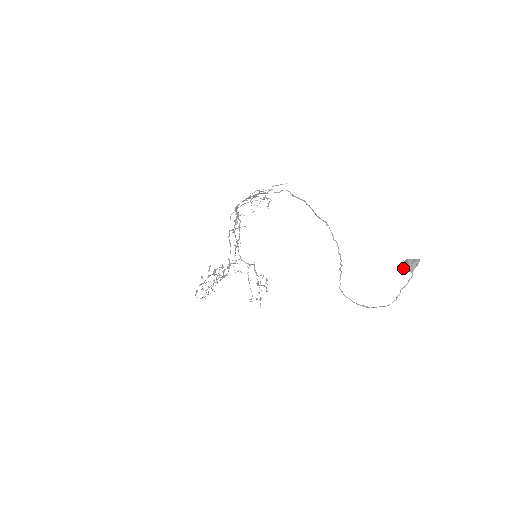
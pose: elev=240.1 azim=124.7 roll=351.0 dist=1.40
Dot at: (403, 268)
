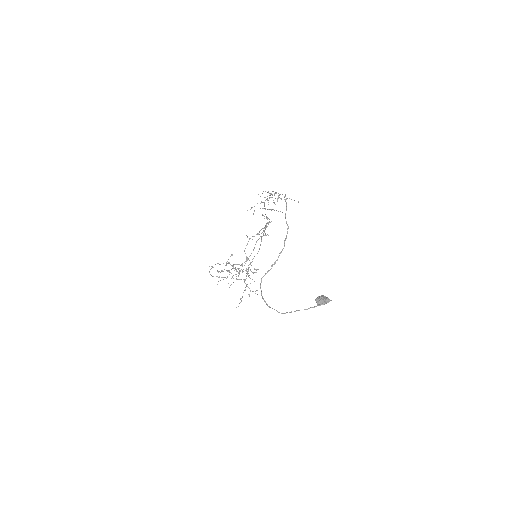
Dot at: (316, 300)
